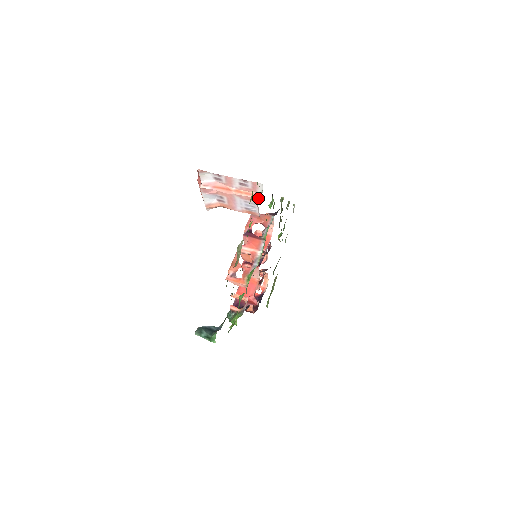
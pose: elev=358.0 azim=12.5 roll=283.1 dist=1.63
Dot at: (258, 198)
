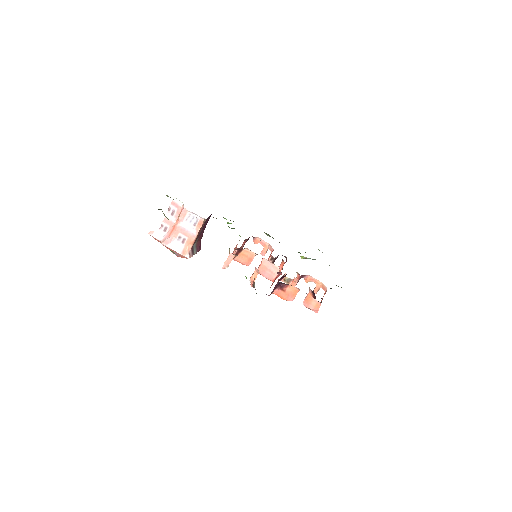
Dot at: occluded
